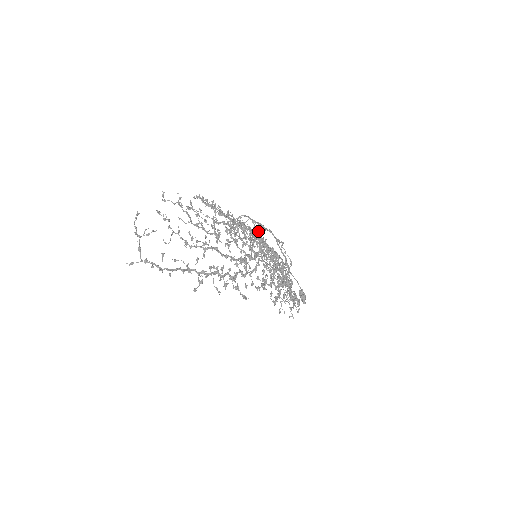
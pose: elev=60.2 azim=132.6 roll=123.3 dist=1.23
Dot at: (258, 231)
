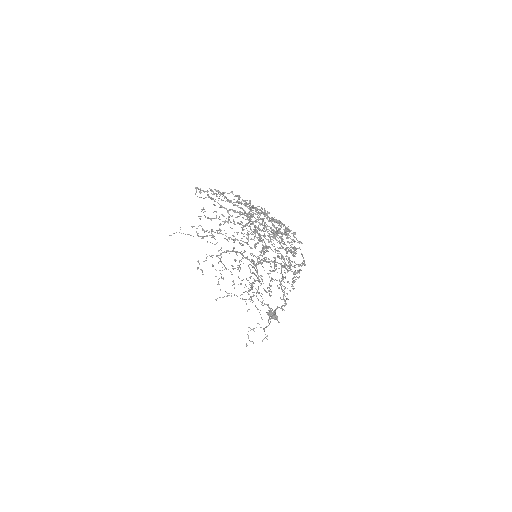
Dot at: (264, 225)
